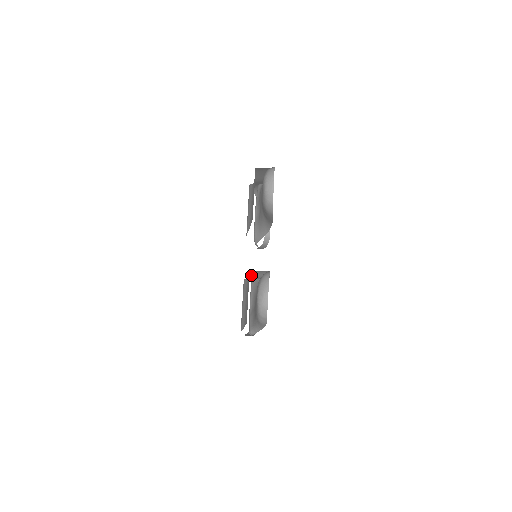
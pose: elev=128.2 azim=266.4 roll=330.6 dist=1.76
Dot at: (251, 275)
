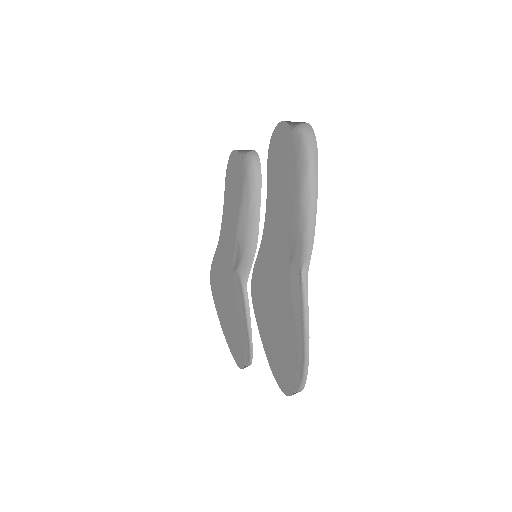
Dot at: (268, 193)
